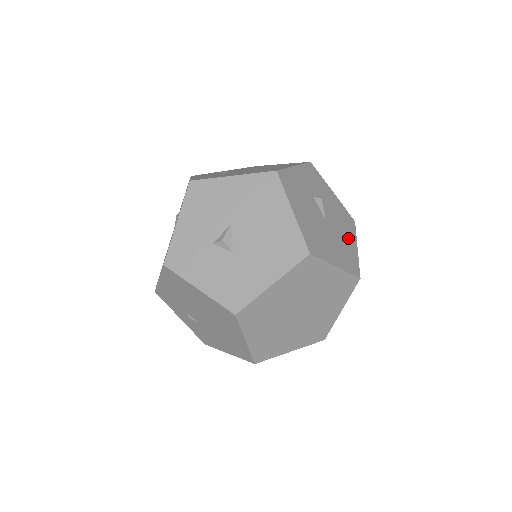
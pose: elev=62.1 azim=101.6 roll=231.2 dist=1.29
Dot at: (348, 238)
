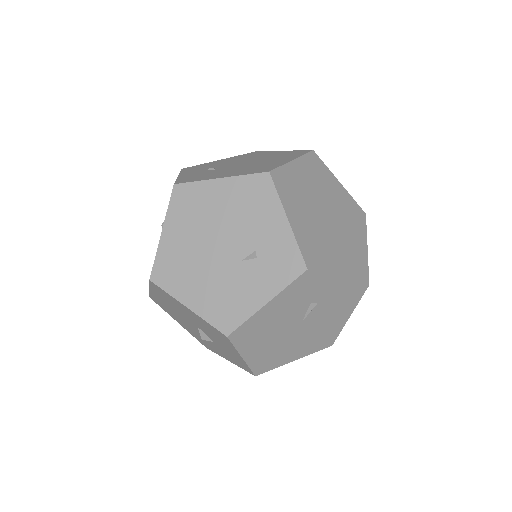
Dot at: occluded
